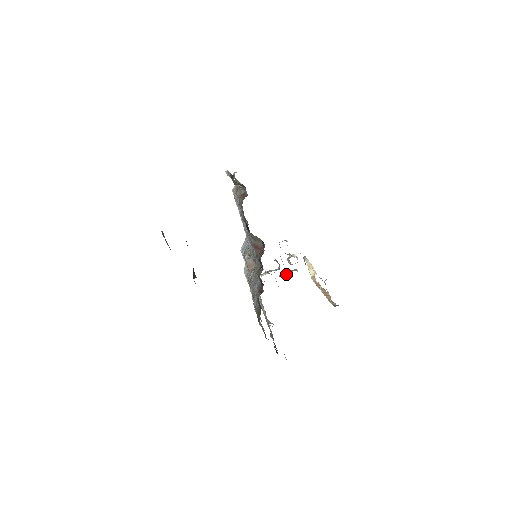
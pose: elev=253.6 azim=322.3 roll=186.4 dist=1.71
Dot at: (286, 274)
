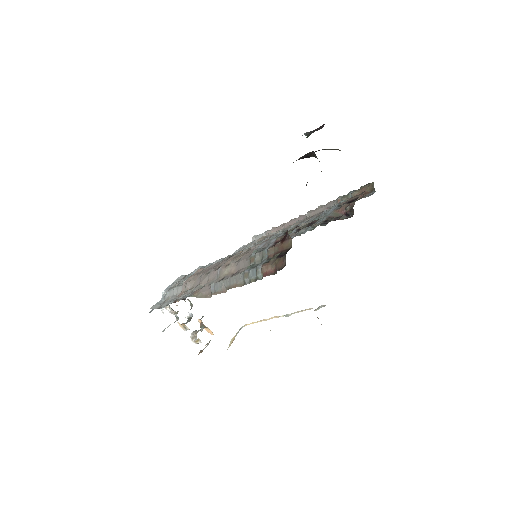
Dot at: occluded
